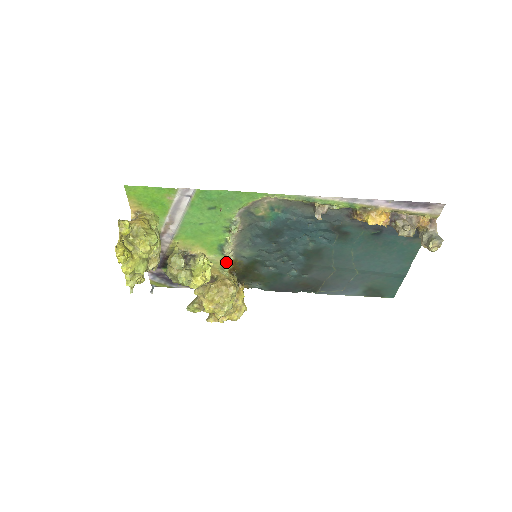
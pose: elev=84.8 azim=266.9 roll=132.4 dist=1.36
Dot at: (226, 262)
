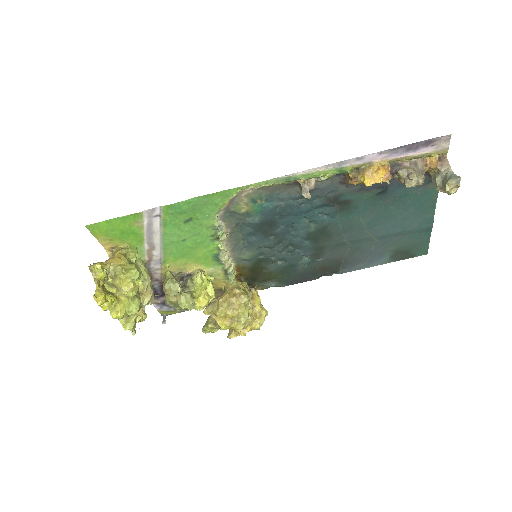
Dot at: (228, 271)
